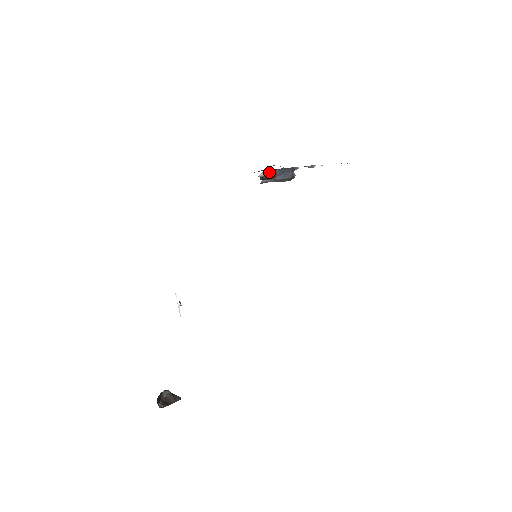
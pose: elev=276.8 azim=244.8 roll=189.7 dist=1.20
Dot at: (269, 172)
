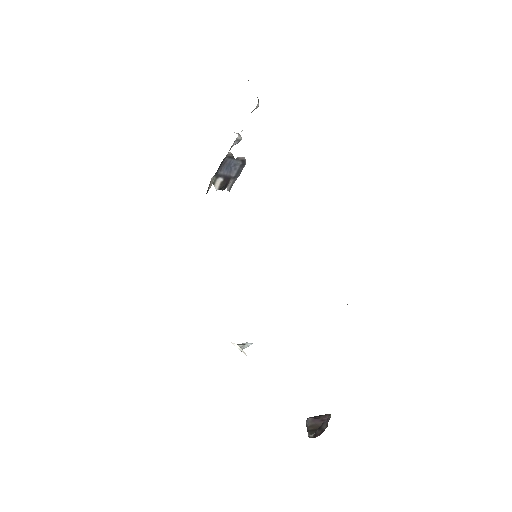
Dot at: (218, 179)
